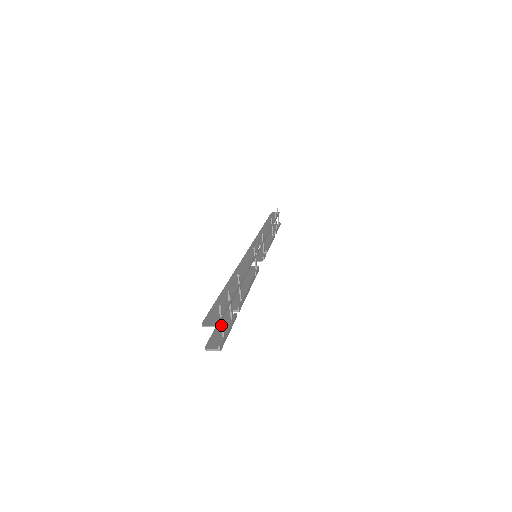
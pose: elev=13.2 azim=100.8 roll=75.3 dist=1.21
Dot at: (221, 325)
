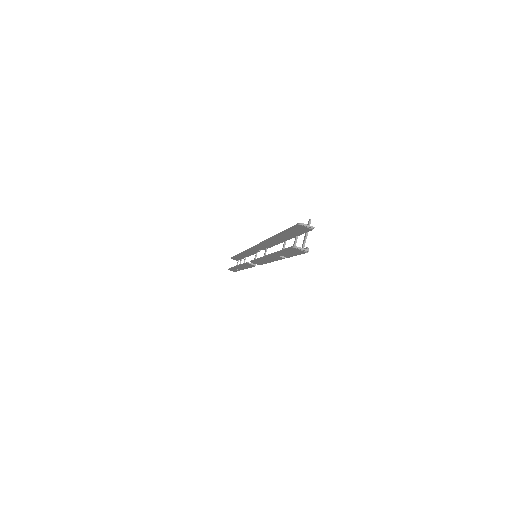
Dot at: (306, 237)
